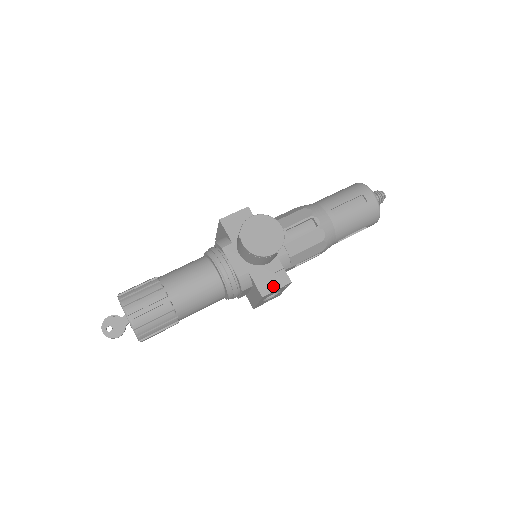
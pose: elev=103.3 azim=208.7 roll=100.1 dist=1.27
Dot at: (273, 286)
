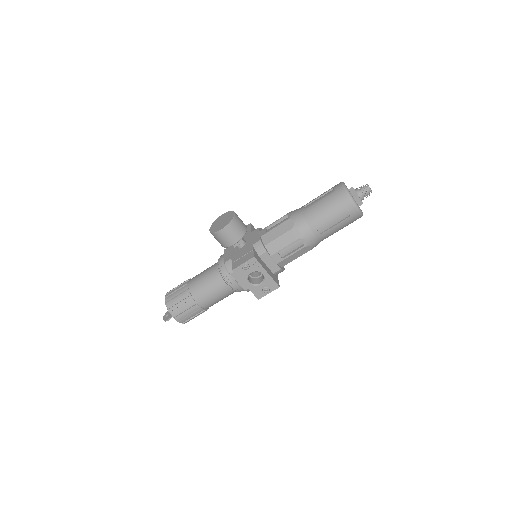
Dot at: (242, 262)
